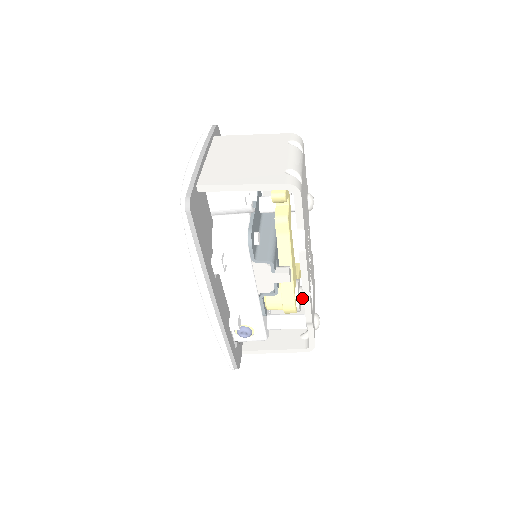
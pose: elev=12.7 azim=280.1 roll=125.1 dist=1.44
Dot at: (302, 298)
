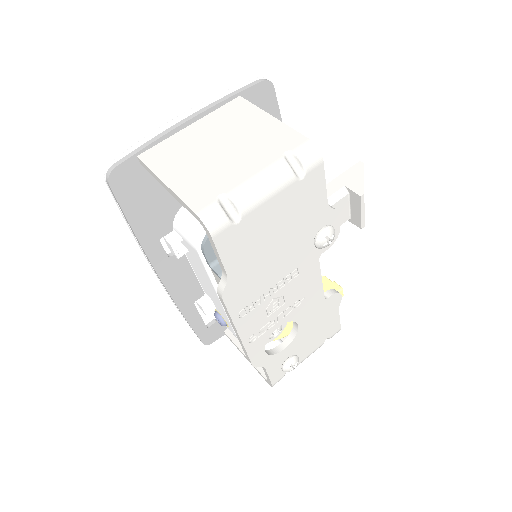
Dot at: occluded
